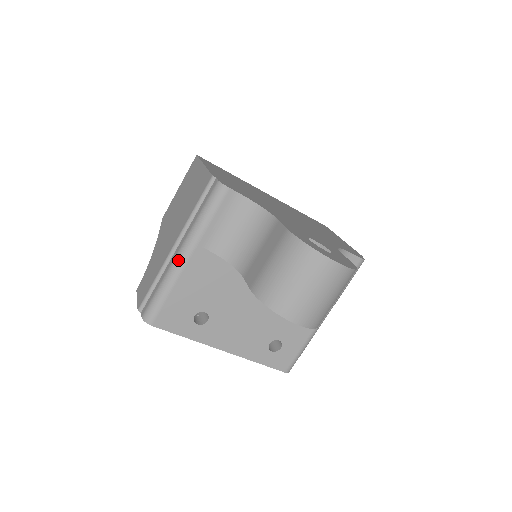
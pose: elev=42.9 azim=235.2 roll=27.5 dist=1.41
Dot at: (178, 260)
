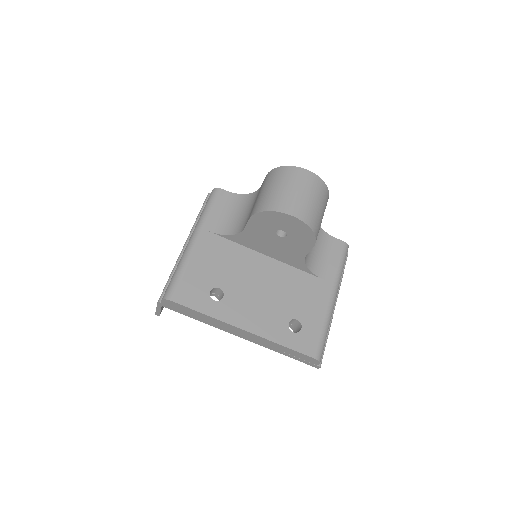
Dot at: (189, 244)
